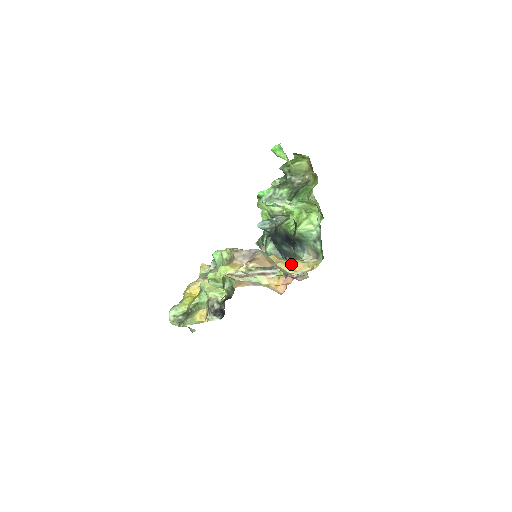
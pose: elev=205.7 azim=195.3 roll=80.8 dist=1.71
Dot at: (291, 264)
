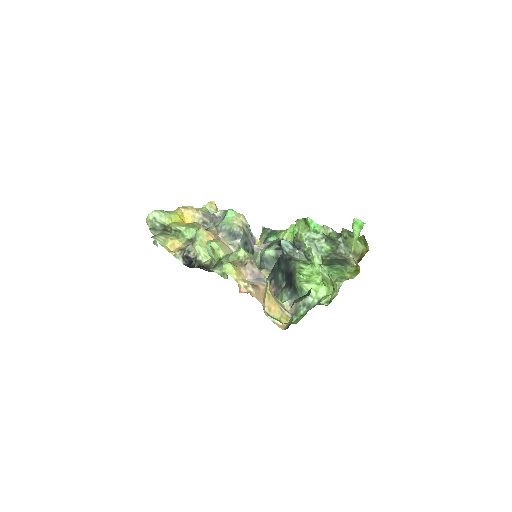
Dot at: (273, 302)
